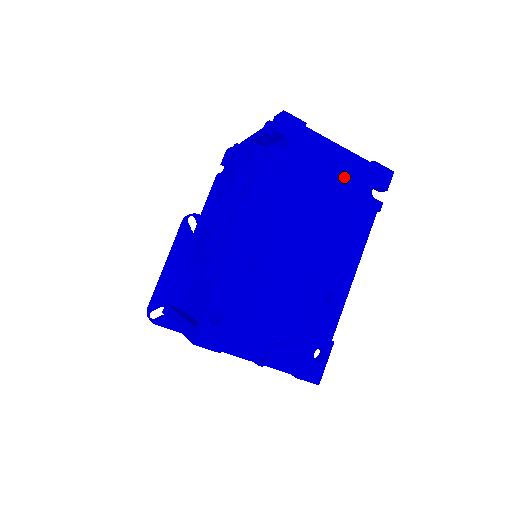
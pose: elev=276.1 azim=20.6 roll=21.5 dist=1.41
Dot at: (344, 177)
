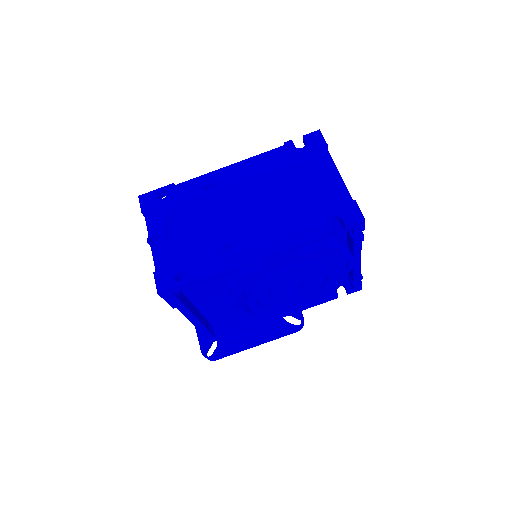
Dot at: (321, 192)
